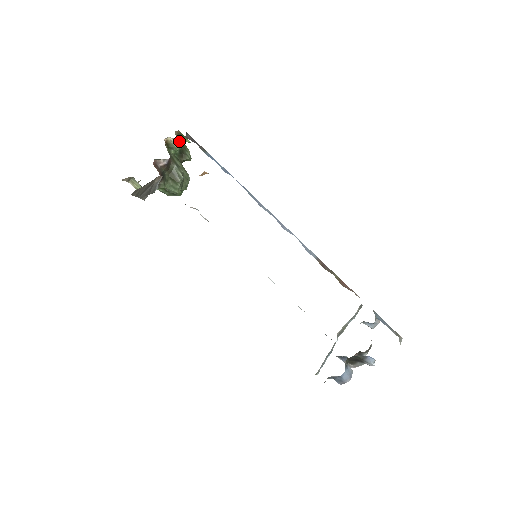
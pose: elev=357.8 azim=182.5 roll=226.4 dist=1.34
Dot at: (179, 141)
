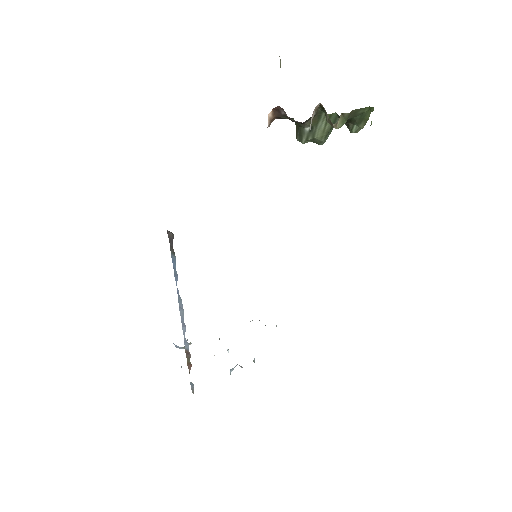
Dot at: (334, 125)
